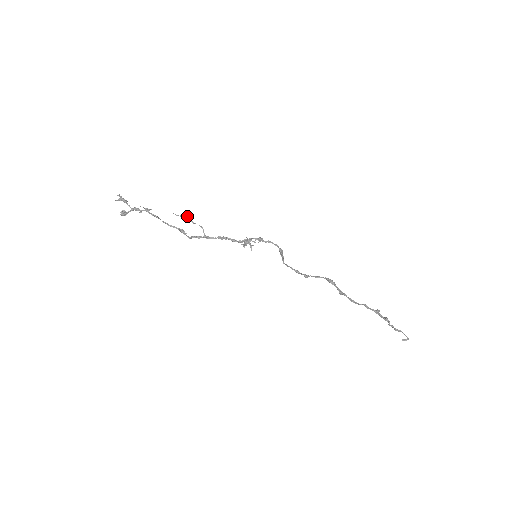
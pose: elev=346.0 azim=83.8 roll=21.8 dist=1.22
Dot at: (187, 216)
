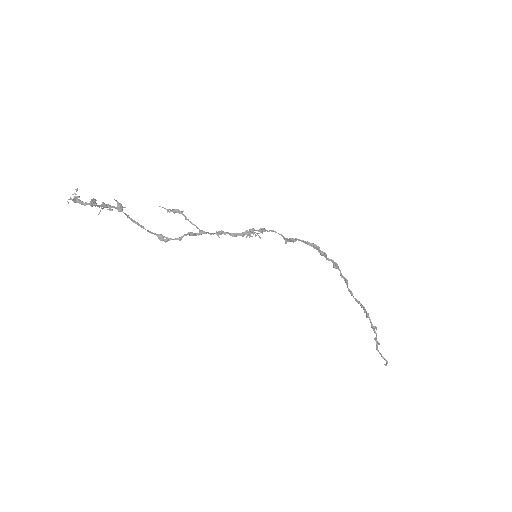
Dot at: (176, 210)
